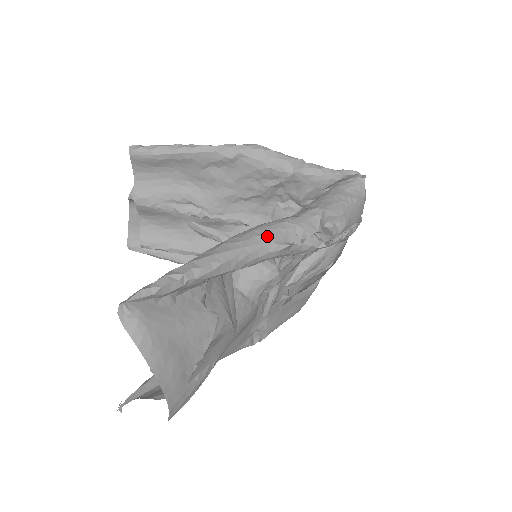
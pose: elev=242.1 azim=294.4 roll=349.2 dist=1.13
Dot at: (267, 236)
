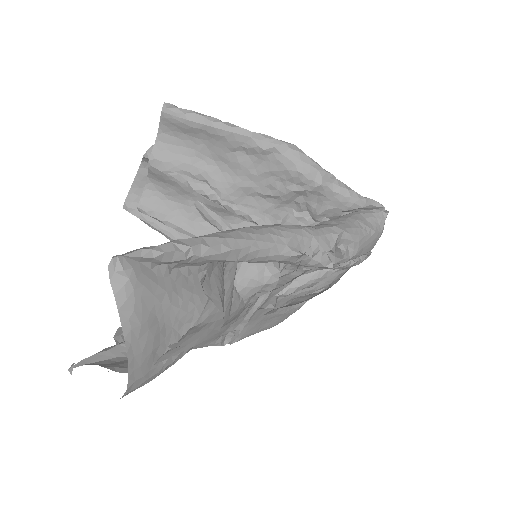
Dot at: (282, 237)
